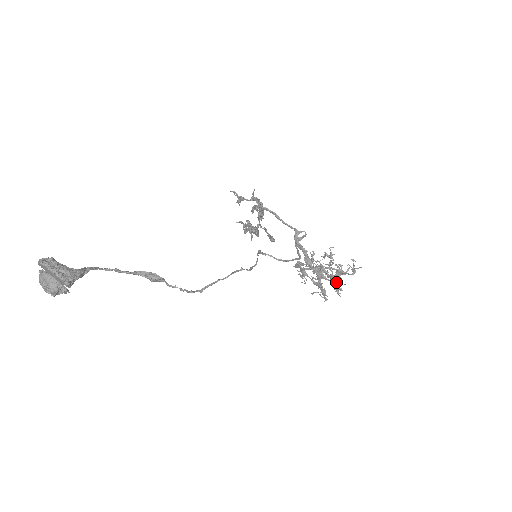
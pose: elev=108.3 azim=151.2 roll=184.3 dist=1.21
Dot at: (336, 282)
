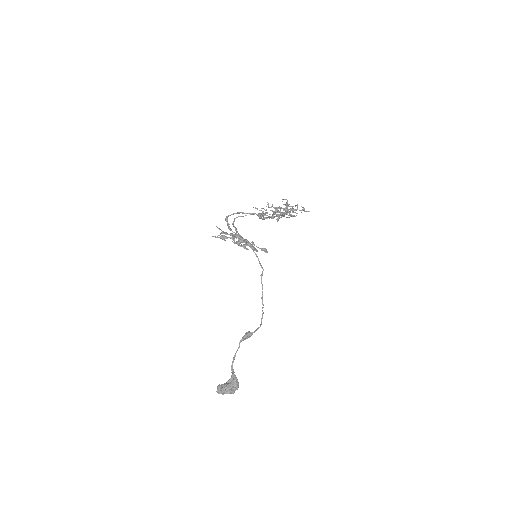
Dot at: occluded
